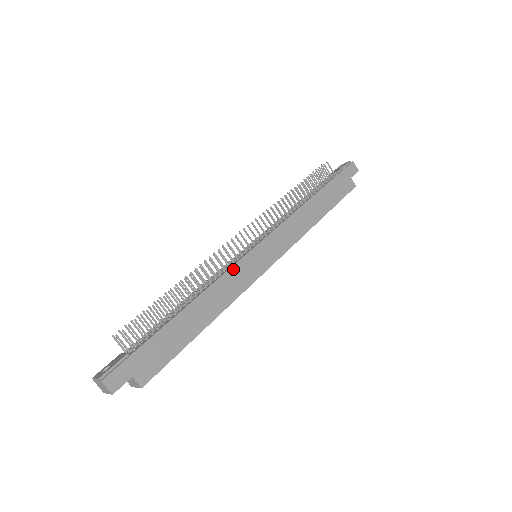
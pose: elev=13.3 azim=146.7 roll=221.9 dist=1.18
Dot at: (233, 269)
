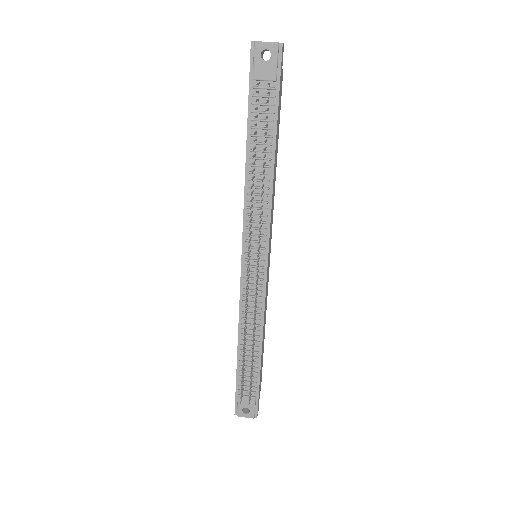
Dot at: occluded
